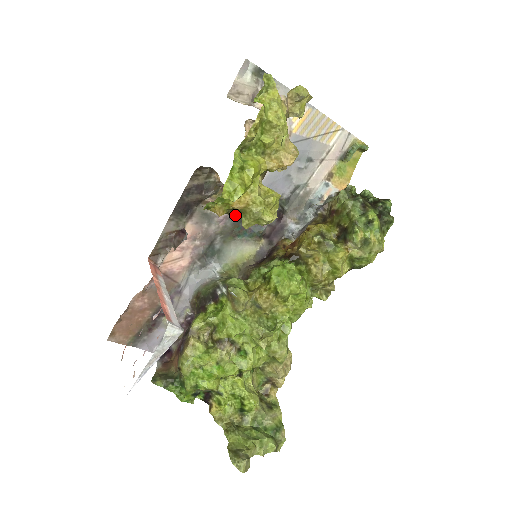
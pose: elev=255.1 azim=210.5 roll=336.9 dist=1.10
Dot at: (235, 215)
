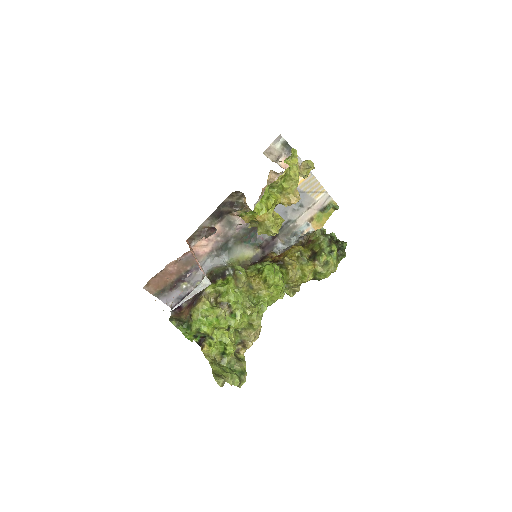
Dot at: (251, 226)
